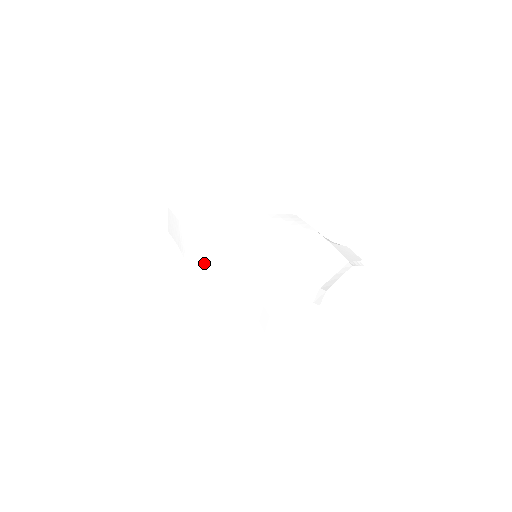
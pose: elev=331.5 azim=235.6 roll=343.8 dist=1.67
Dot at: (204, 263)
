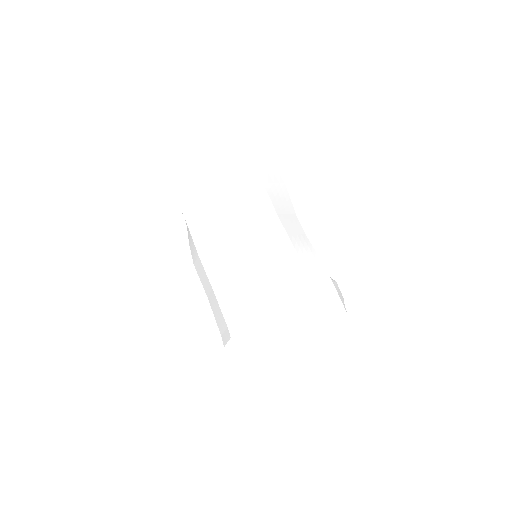
Dot at: (223, 263)
